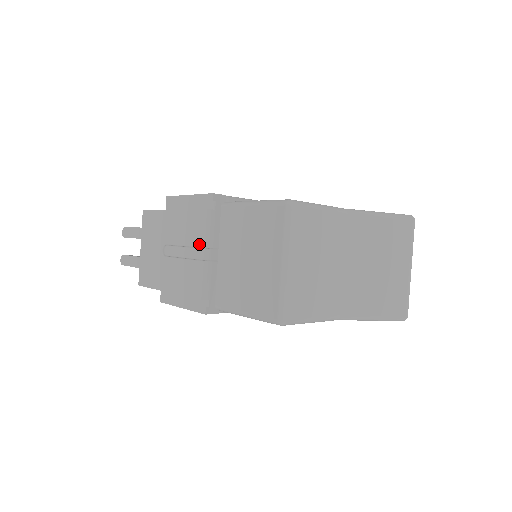
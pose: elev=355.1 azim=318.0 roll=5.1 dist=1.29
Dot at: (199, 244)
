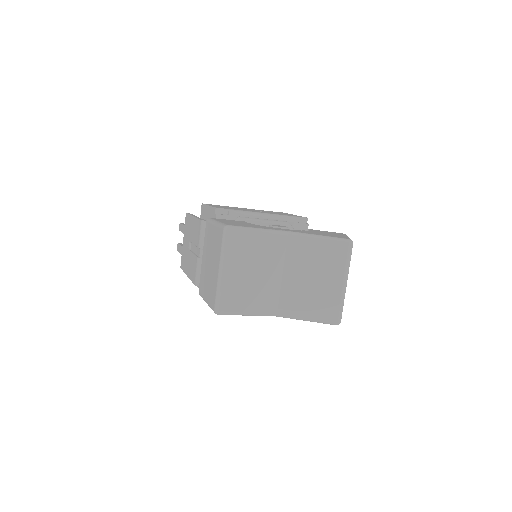
Dot at: (199, 246)
